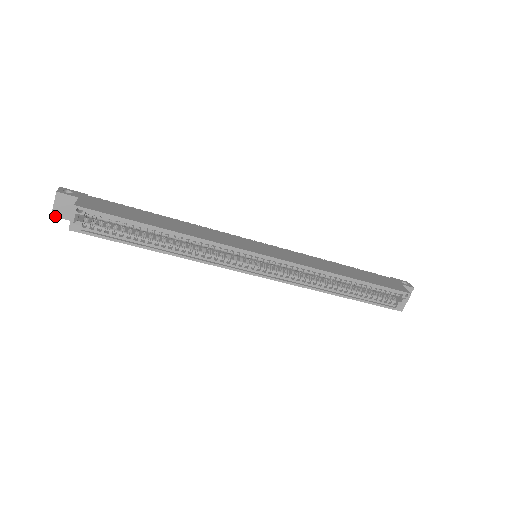
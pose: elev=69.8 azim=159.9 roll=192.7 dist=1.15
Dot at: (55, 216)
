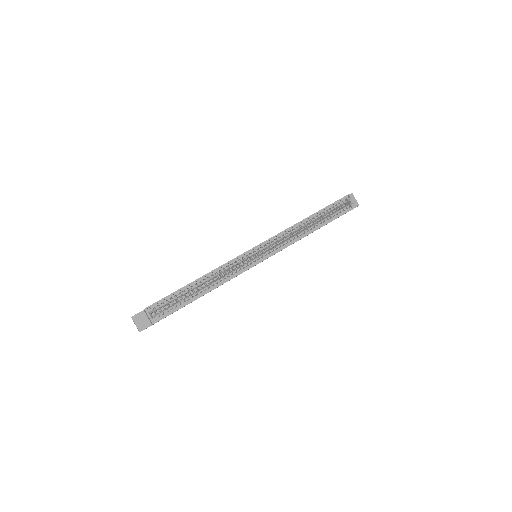
Dot at: occluded
